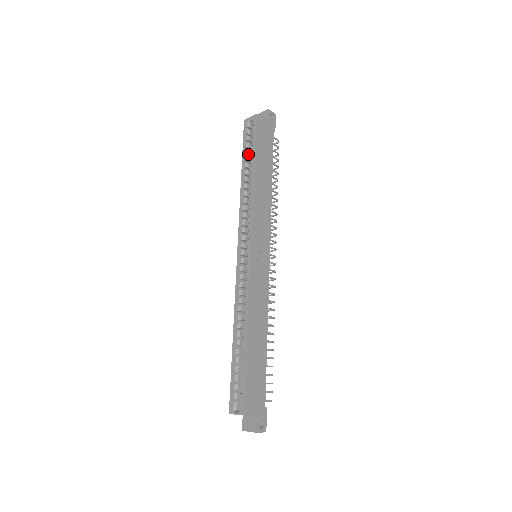
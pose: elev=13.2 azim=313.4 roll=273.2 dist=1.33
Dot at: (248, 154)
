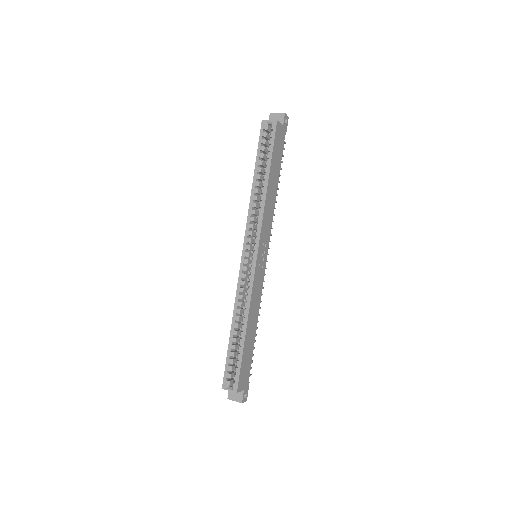
Dot at: (262, 158)
